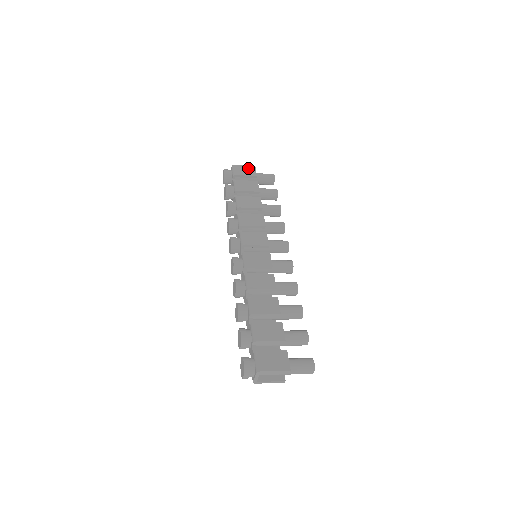
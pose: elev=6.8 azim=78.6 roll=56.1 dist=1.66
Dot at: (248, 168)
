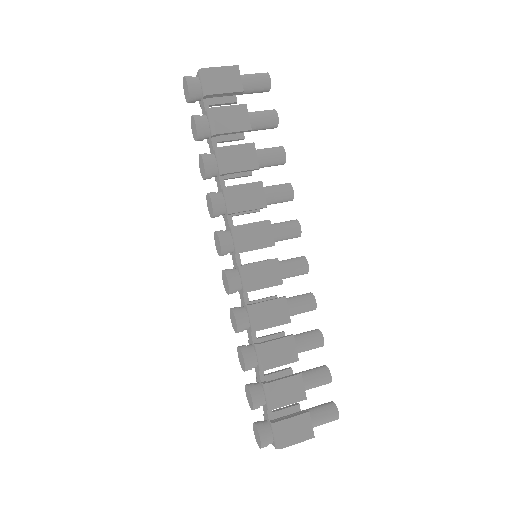
Dot at: (227, 73)
